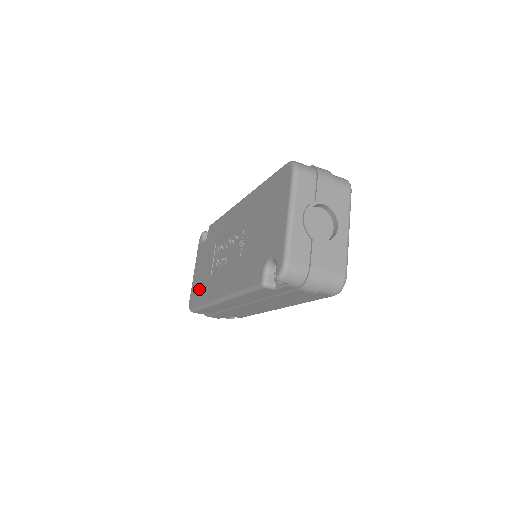
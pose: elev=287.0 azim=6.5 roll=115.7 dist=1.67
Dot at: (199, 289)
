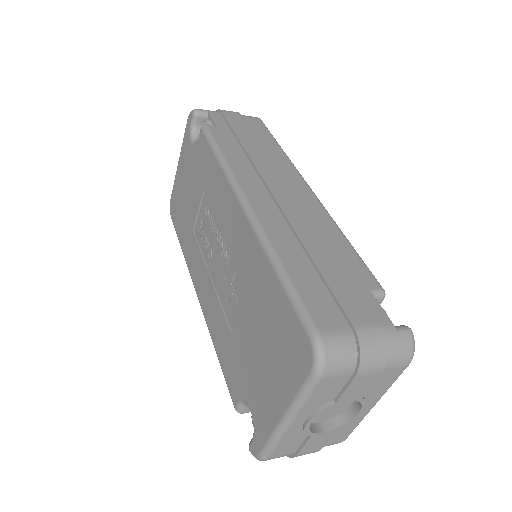
Dot at: (180, 214)
